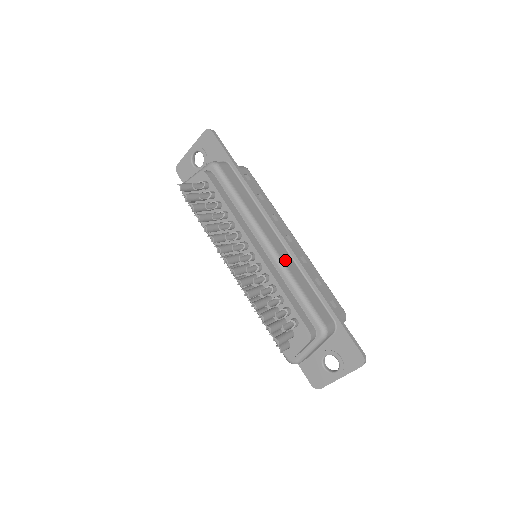
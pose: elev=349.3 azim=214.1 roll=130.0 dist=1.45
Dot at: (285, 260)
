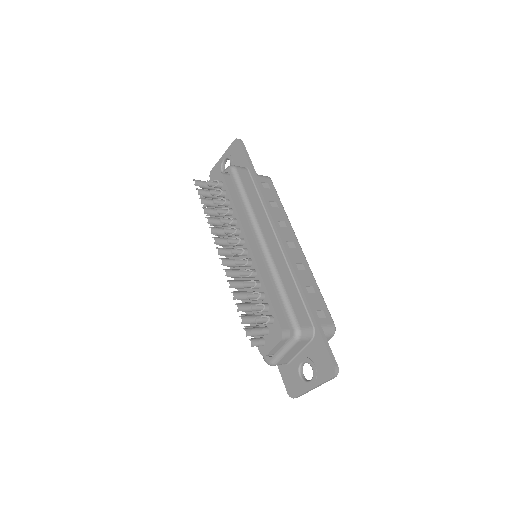
Dot at: (276, 260)
